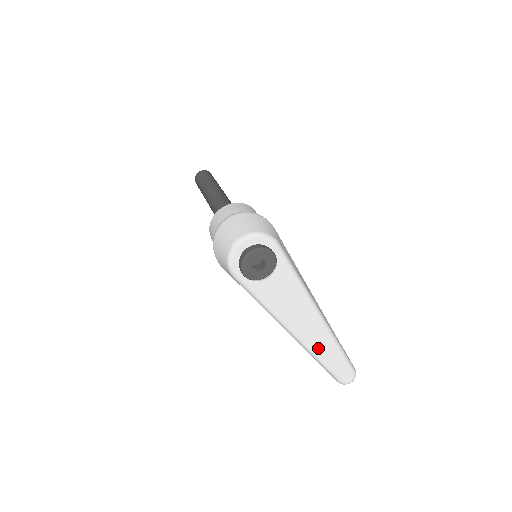
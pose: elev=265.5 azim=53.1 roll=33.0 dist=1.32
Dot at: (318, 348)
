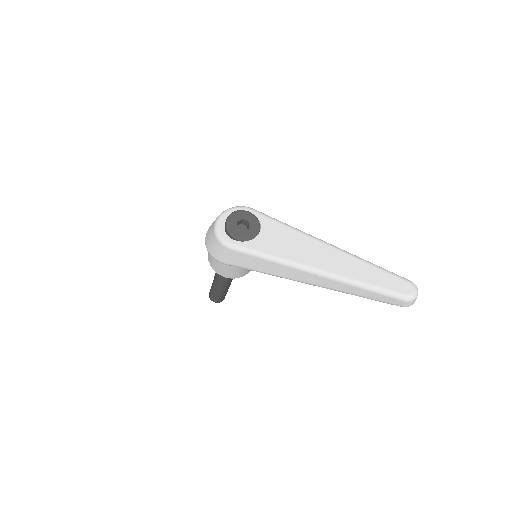
Dot at: (350, 272)
